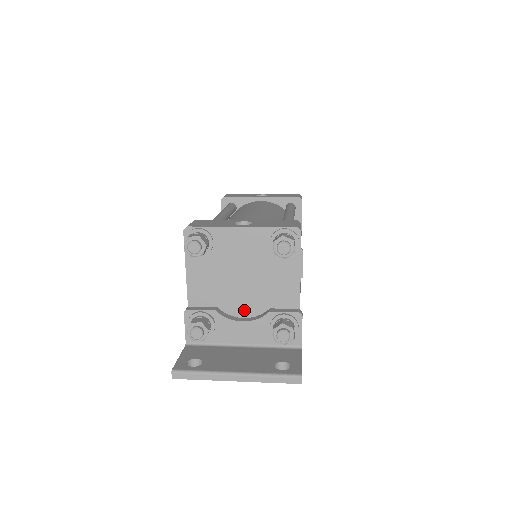
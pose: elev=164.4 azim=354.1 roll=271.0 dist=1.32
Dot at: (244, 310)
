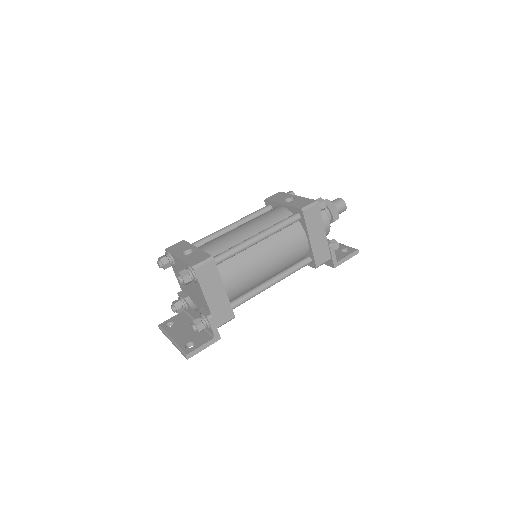
Dot at: (196, 303)
